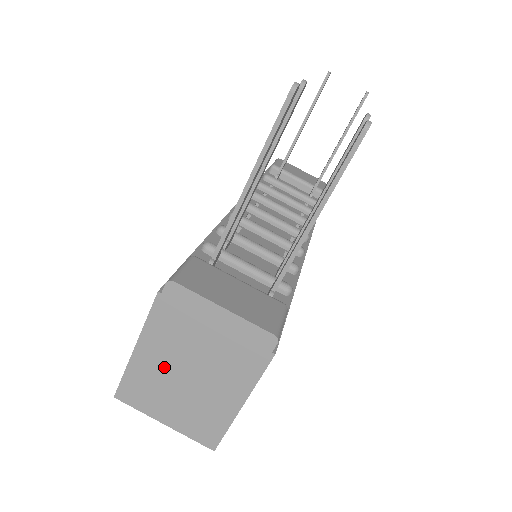
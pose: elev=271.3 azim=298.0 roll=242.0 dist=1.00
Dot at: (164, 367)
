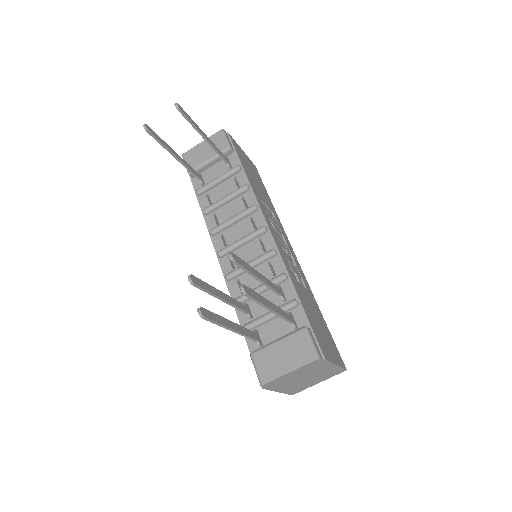
Dot at: (295, 385)
